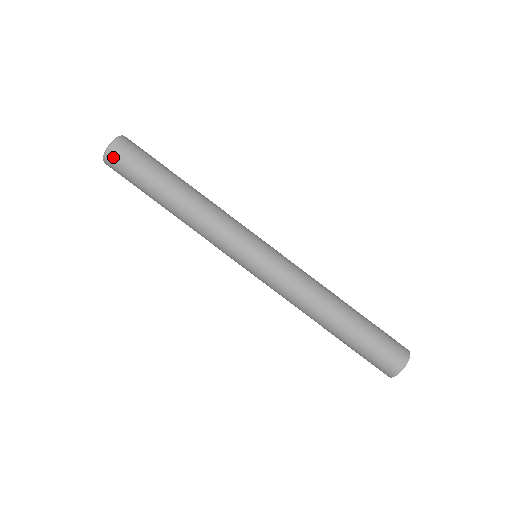
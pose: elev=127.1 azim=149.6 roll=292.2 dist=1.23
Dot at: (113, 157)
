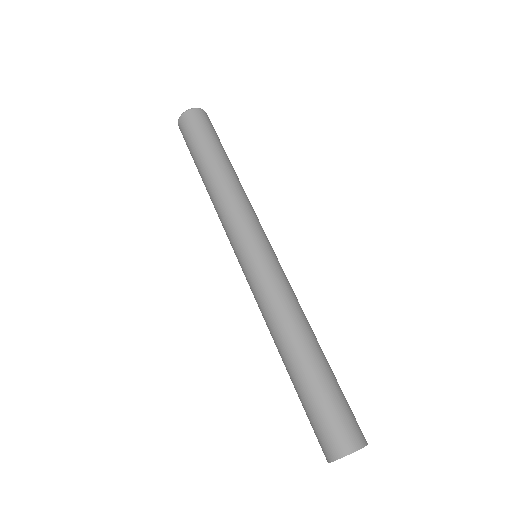
Dot at: (183, 122)
